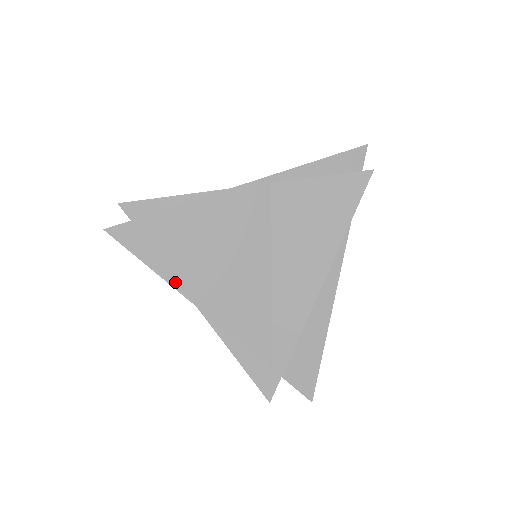
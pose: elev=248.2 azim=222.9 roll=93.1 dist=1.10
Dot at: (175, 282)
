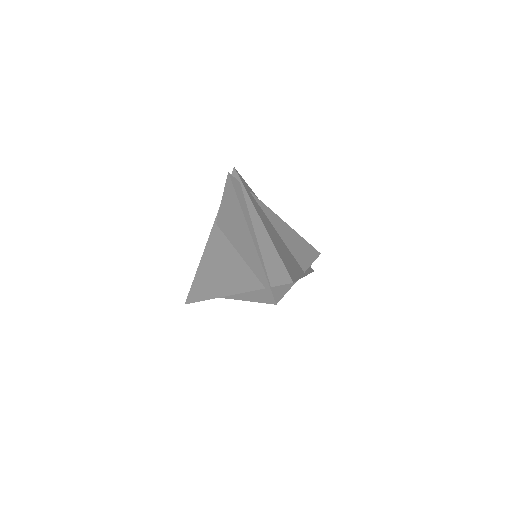
Dot at: (212, 296)
